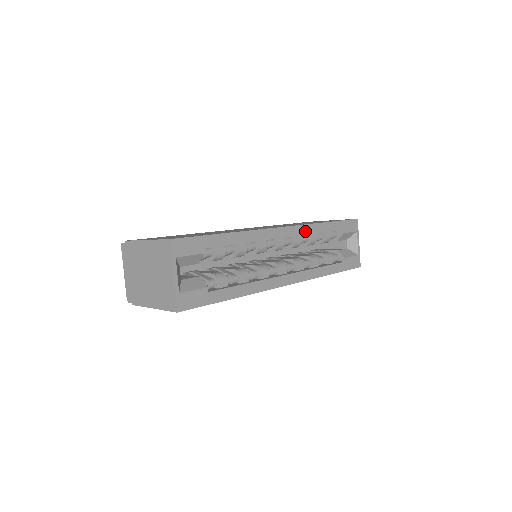
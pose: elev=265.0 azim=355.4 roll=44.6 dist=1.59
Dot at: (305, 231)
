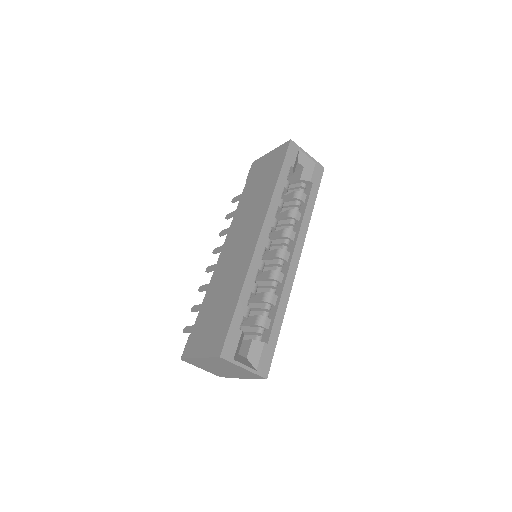
Dot at: (273, 212)
